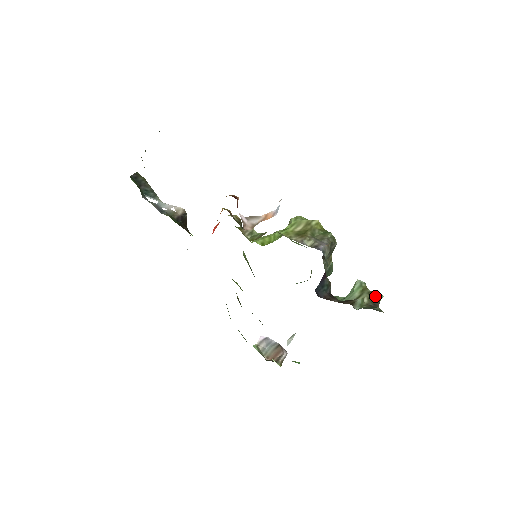
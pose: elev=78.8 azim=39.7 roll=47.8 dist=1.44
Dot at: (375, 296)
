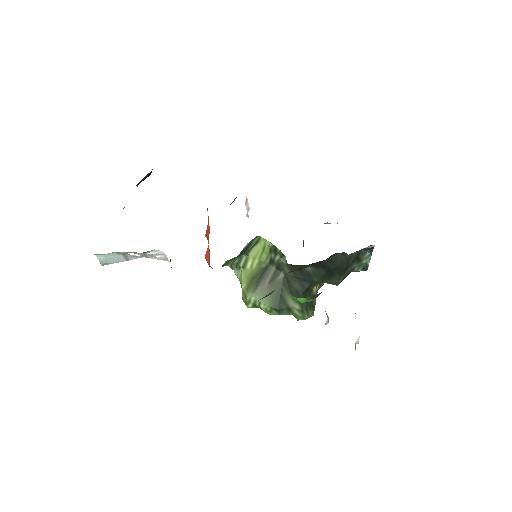
Dot at: occluded
